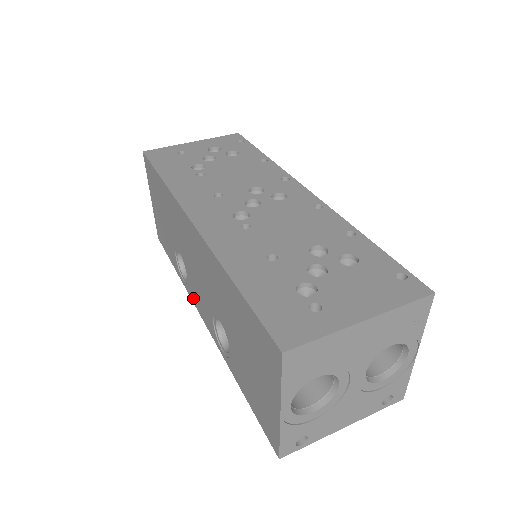
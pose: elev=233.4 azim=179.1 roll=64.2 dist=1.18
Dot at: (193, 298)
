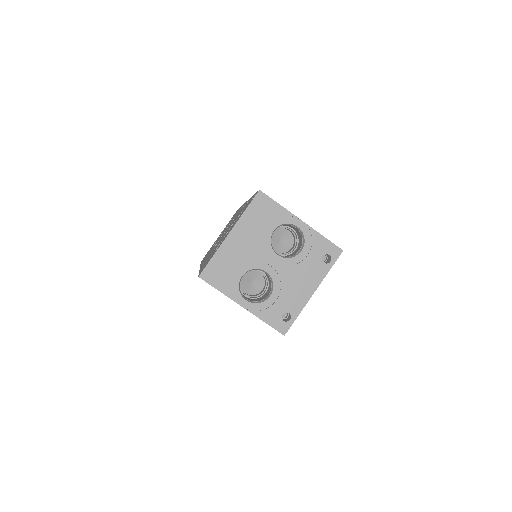
Dot at: occluded
